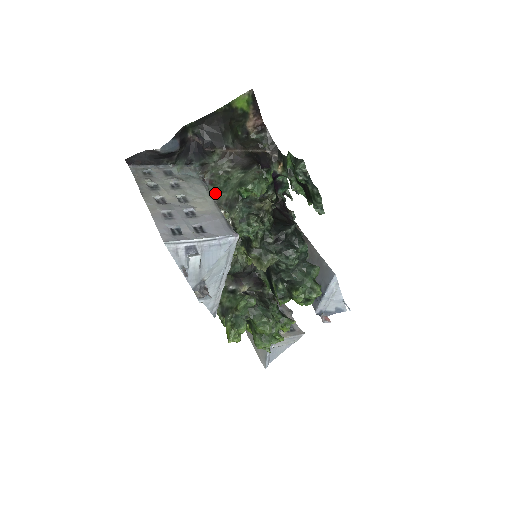
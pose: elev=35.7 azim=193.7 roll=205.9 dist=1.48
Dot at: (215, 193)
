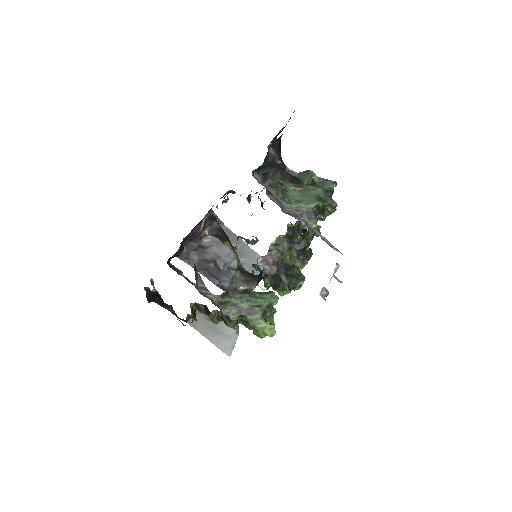
Dot at: (278, 203)
